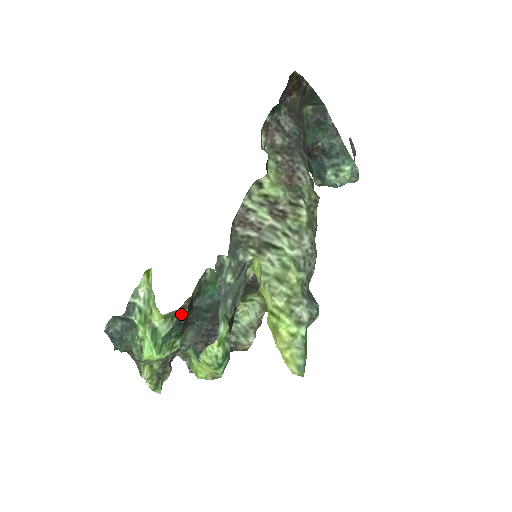
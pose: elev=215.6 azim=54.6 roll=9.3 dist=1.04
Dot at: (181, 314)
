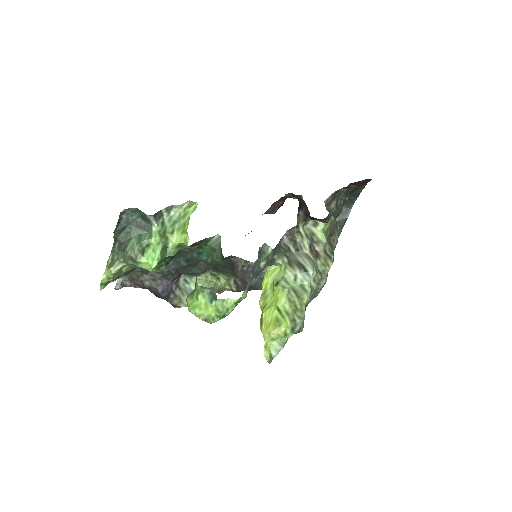
Dot at: (180, 250)
